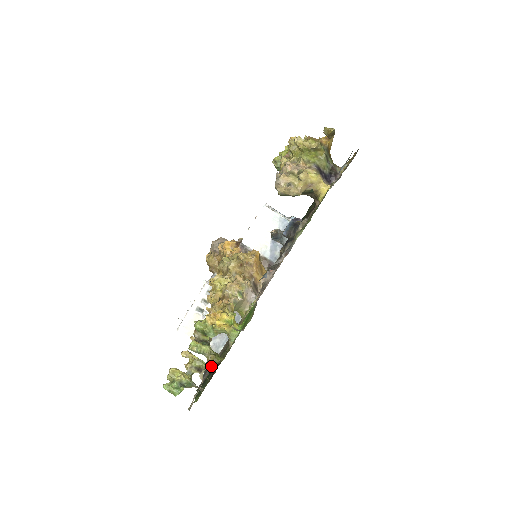
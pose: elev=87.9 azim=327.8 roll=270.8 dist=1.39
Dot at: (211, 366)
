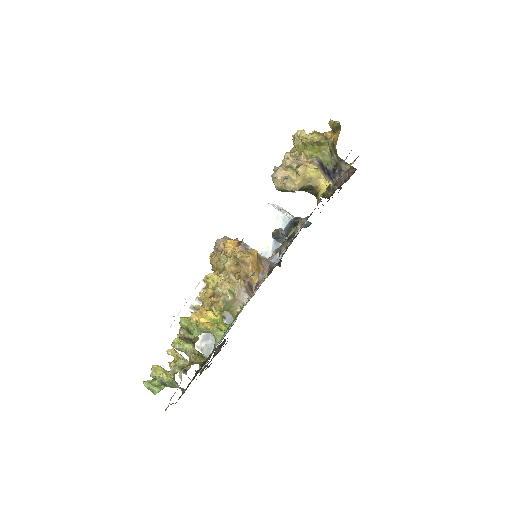
Dot at: (202, 368)
